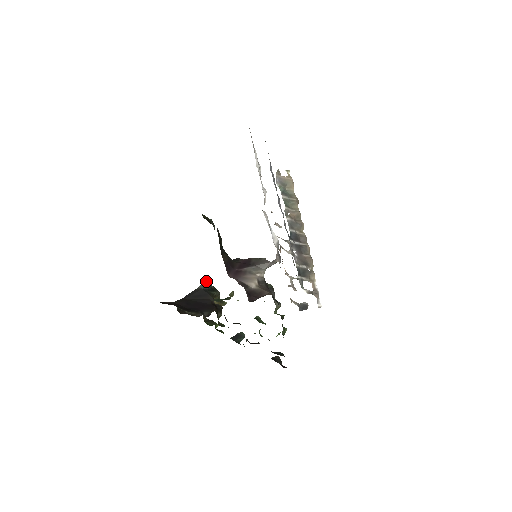
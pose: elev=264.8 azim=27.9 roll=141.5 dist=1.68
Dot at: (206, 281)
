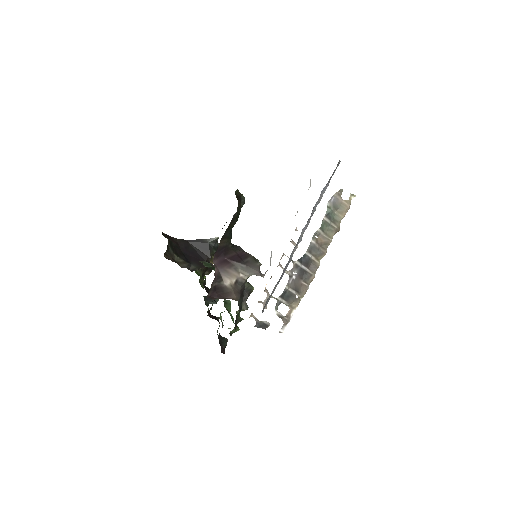
Dot at: (216, 239)
